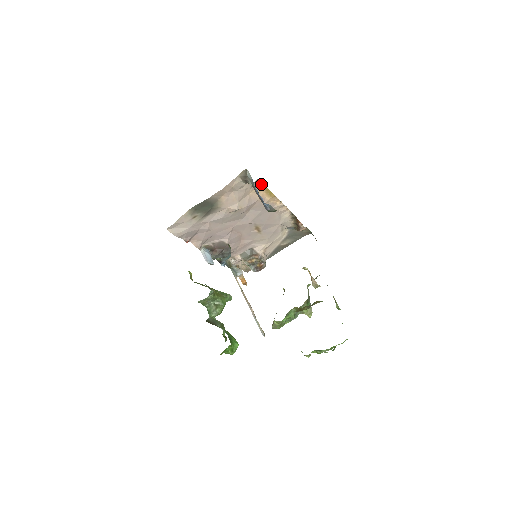
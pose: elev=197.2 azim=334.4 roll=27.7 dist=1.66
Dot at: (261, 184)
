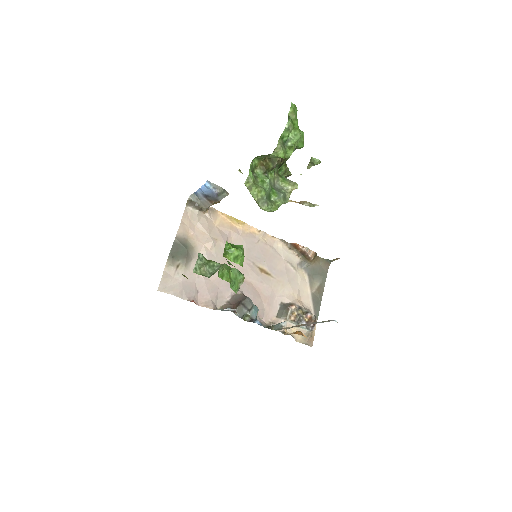
Dot at: (219, 214)
